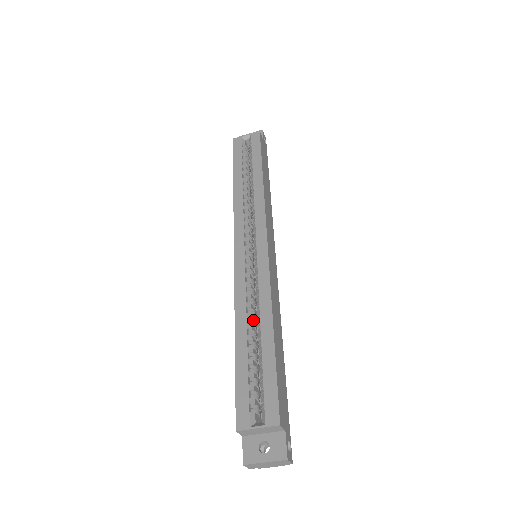
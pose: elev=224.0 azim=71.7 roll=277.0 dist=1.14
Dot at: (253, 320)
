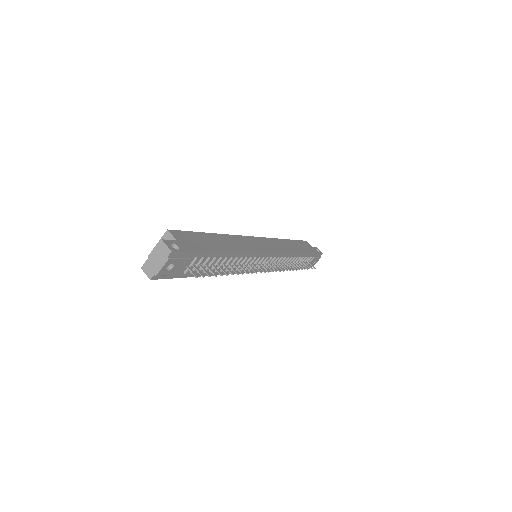
Dot at: occluded
